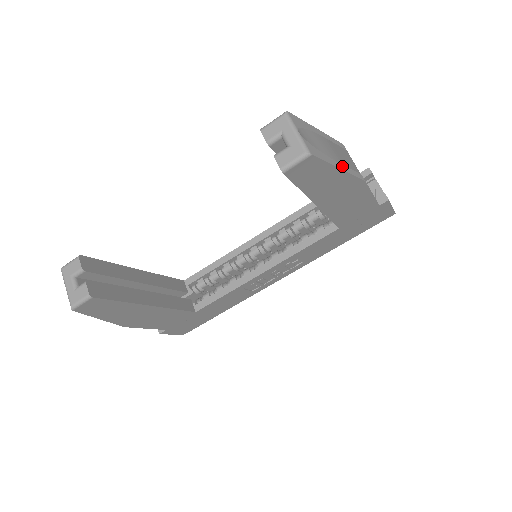
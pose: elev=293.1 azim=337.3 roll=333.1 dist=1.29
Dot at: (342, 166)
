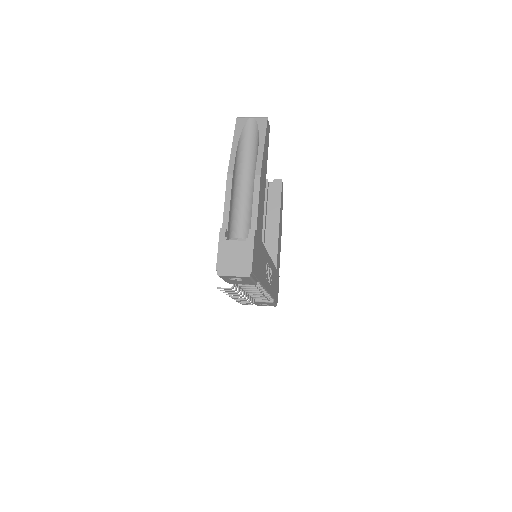
Dot at: occluded
